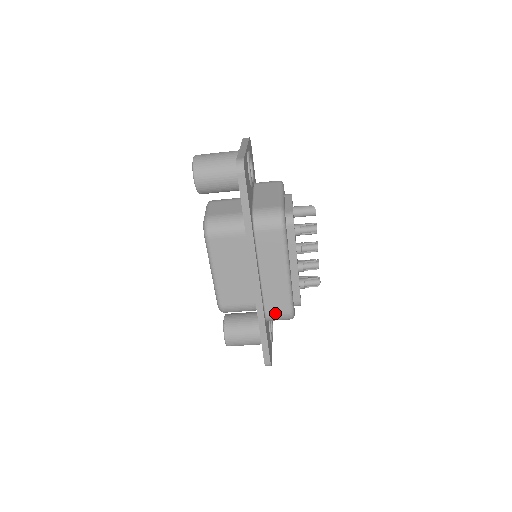
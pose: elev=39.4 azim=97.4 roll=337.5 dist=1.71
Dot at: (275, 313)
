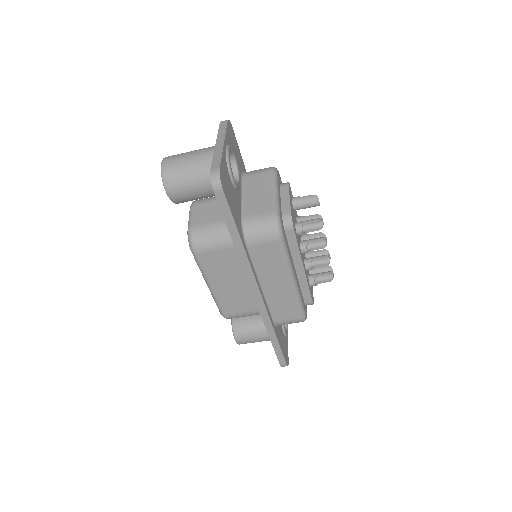
Dot at: (285, 320)
